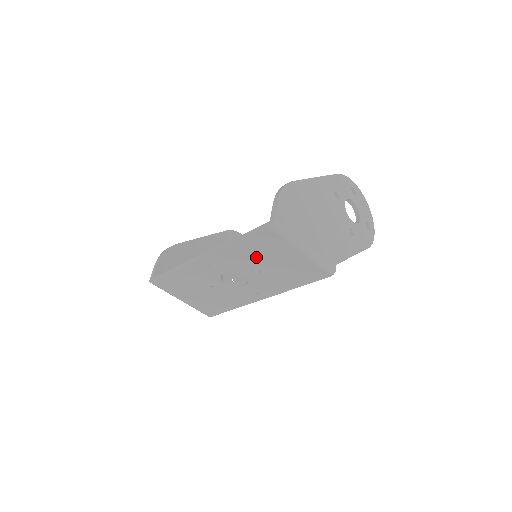
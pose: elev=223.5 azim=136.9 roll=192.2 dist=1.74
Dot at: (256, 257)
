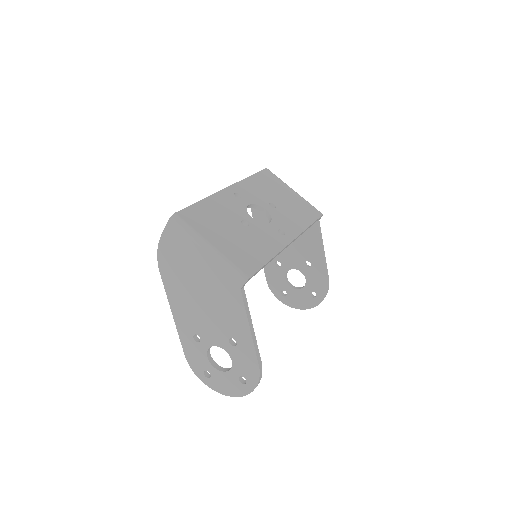
Dot at: (268, 191)
